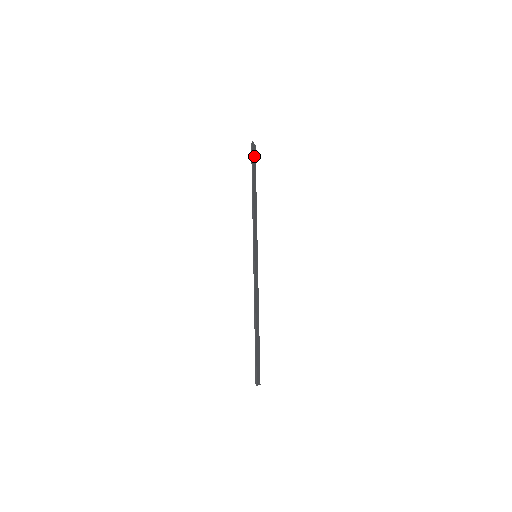
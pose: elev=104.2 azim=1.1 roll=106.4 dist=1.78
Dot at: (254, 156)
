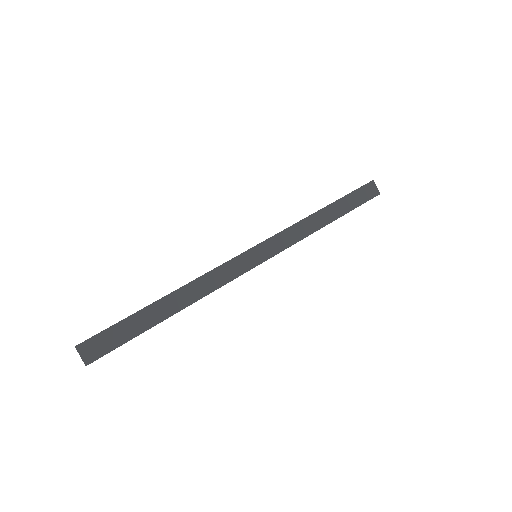
Dot at: (365, 195)
